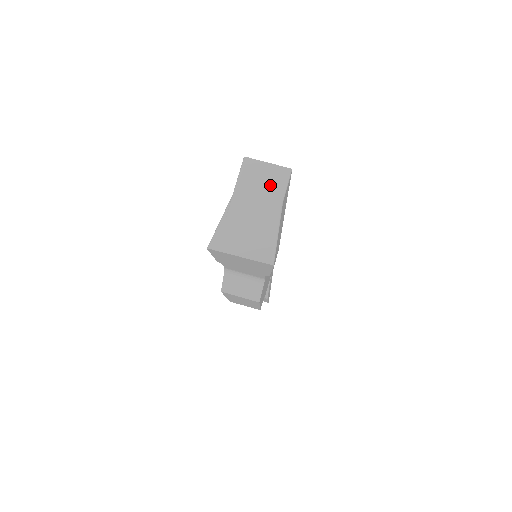
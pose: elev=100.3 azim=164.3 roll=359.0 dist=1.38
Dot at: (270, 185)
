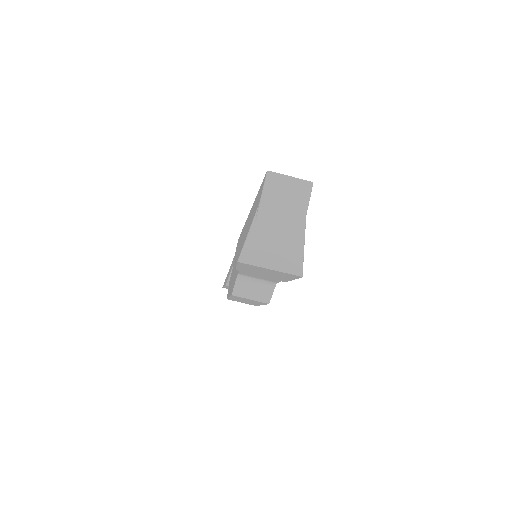
Dot at: (294, 198)
